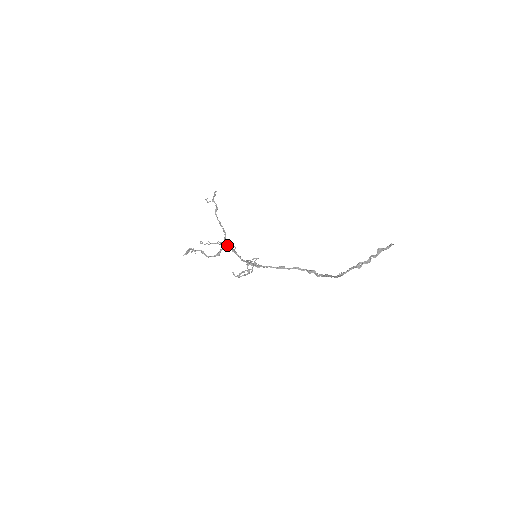
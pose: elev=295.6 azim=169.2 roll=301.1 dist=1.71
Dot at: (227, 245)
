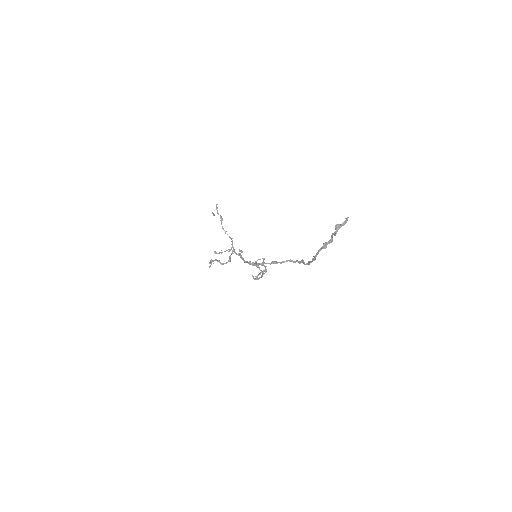
Dot at: (234, 251)
